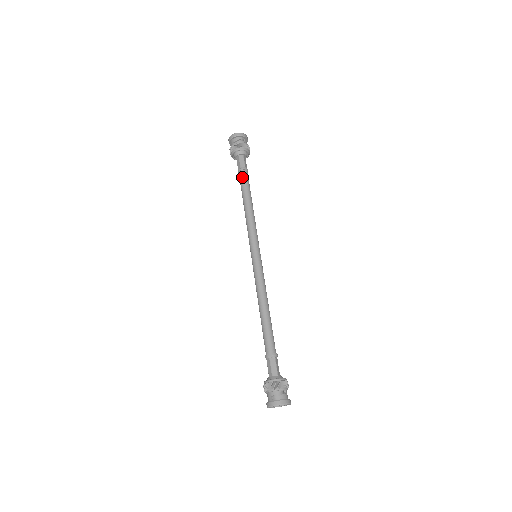
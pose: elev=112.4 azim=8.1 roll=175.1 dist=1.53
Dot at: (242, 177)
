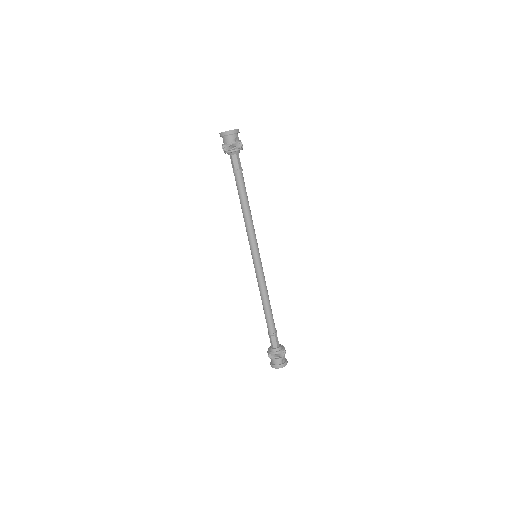
Dot at: (242, 180)
